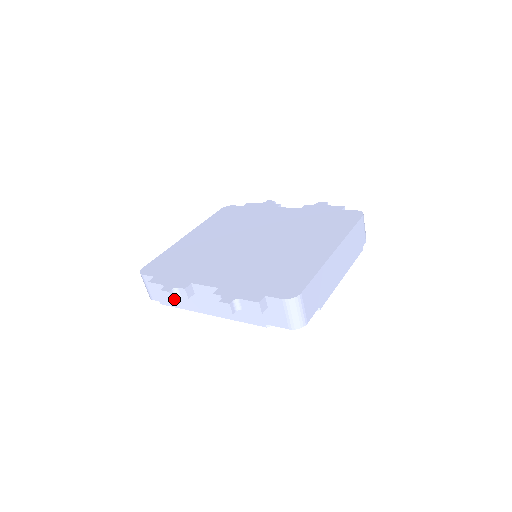
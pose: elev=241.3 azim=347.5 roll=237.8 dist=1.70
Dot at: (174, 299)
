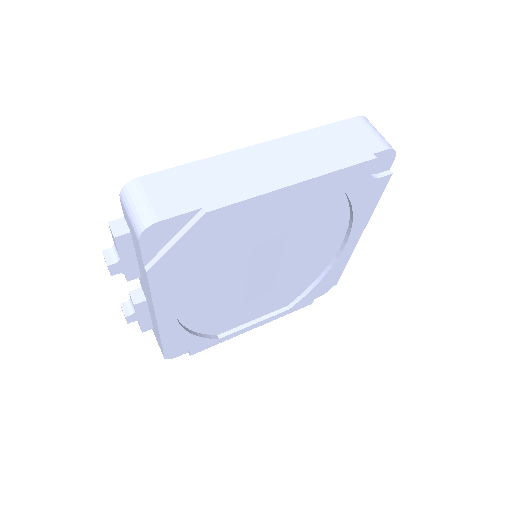
Dot at: (129, 314)
